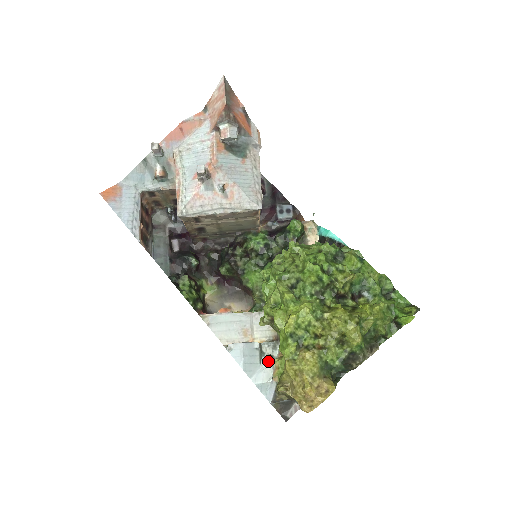
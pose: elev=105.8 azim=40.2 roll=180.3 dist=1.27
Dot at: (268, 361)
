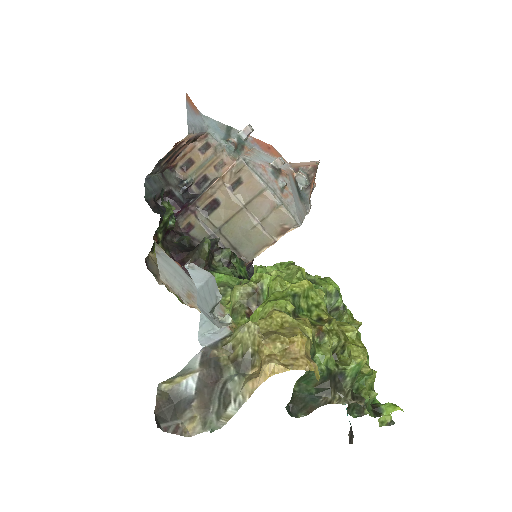
Dot at: (218, 321)
